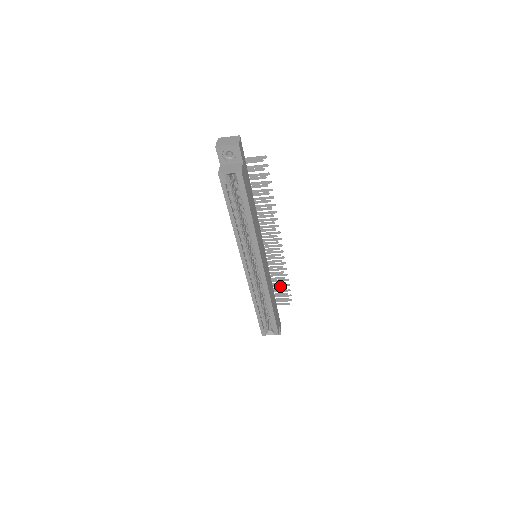
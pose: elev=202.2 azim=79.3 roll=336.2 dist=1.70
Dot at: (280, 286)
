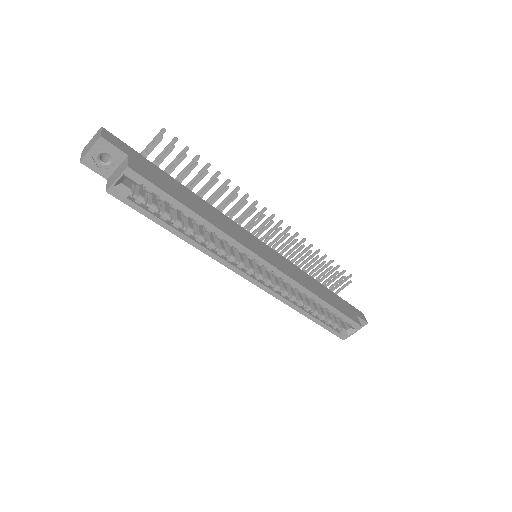
Dot at: (323, 269)
